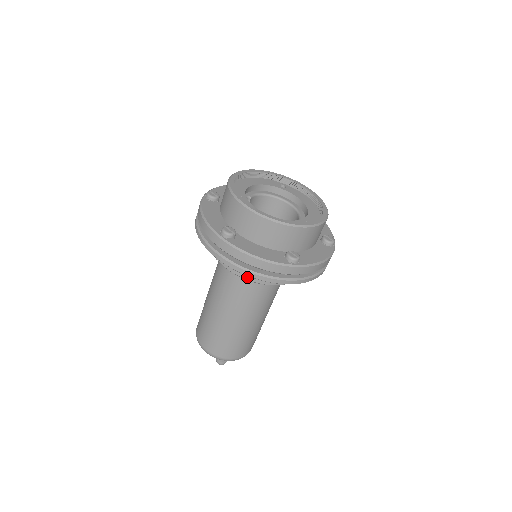
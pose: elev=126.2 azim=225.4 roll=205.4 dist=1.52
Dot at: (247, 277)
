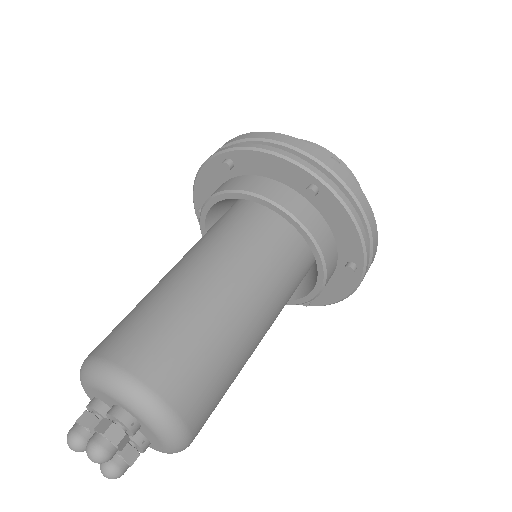
Dot at: (257, 191)
